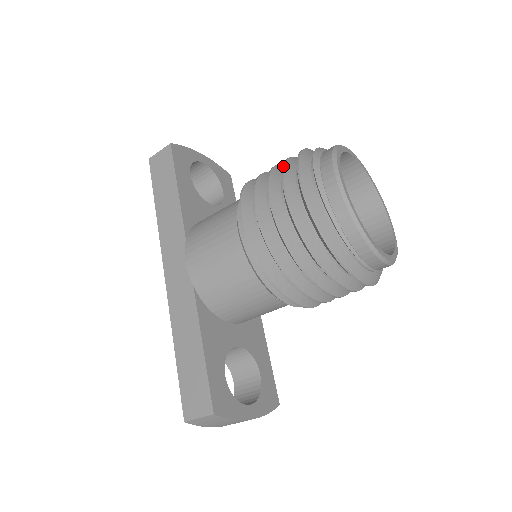
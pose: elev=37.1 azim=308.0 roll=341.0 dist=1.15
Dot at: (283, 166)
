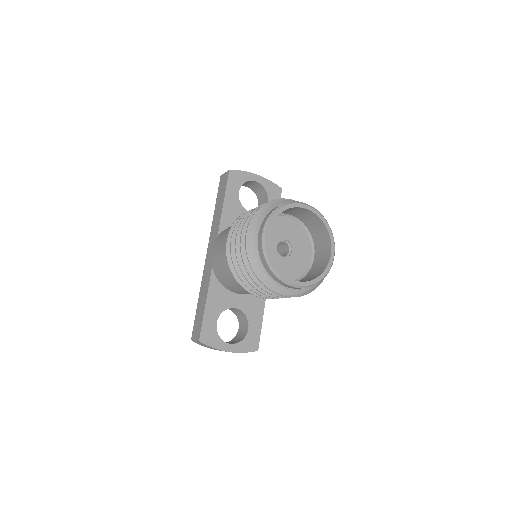
Dot at: (253, 211)
